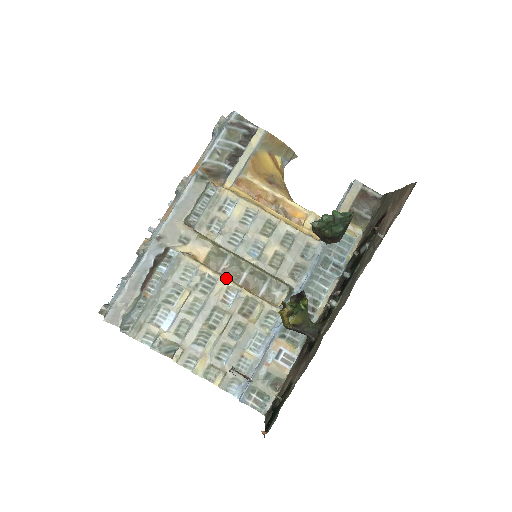
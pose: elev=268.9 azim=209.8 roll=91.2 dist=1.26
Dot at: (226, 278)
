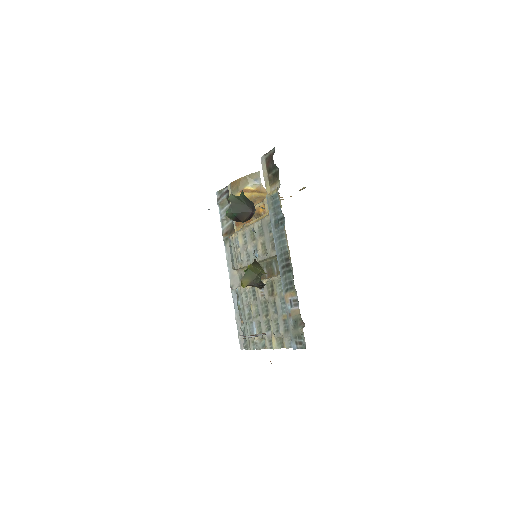
Dot at: occluded
